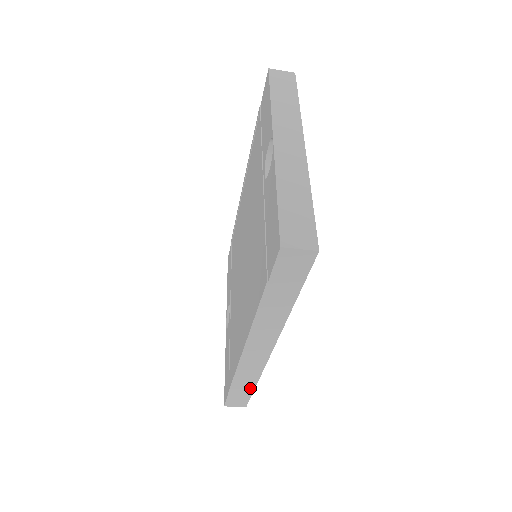
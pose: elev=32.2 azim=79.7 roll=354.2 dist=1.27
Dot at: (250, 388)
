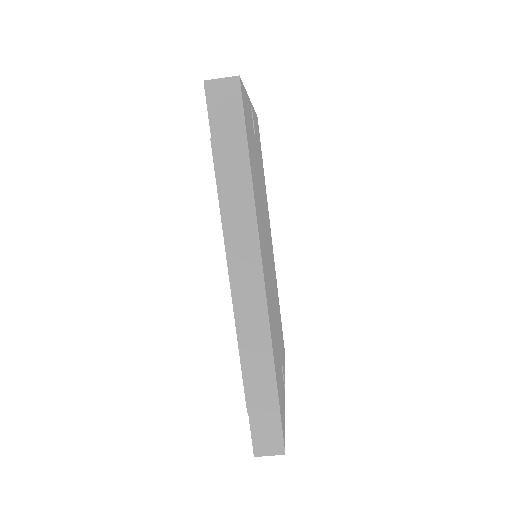
Dot at: (271, 389)
